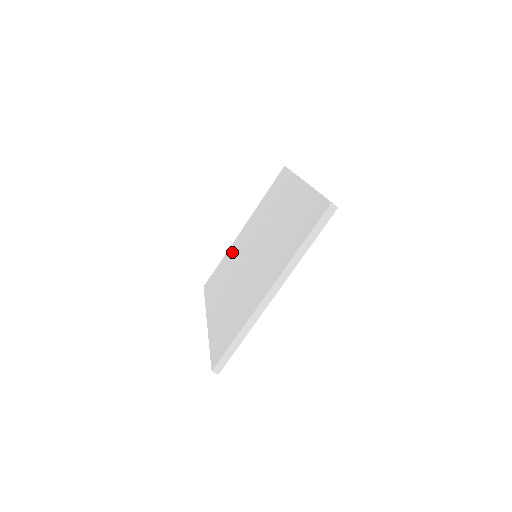
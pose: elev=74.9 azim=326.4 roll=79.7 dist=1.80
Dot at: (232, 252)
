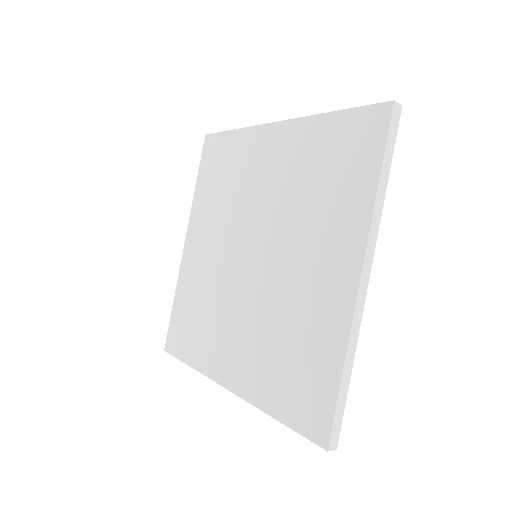
Dot at: (191, 278)
